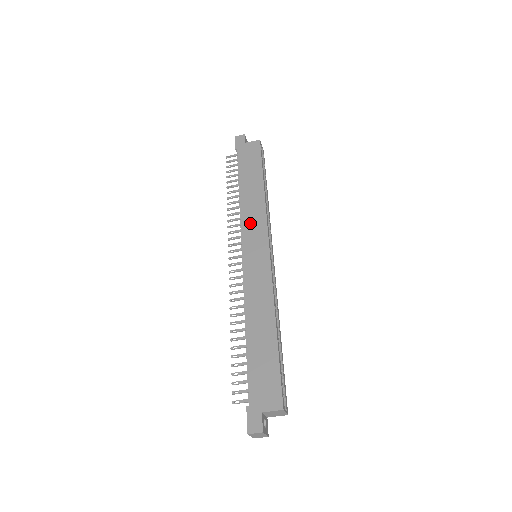
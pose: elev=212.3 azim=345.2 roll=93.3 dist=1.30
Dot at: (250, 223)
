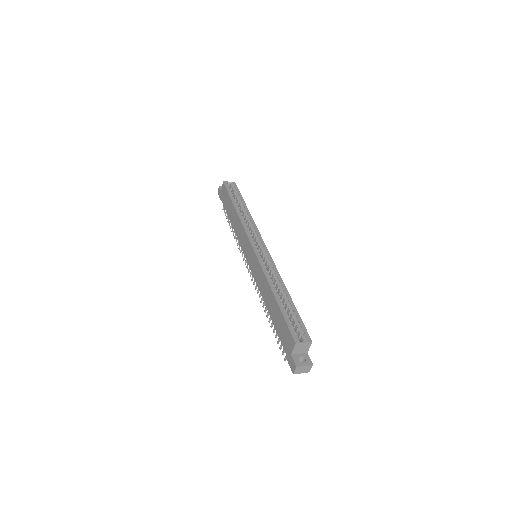
Dot at: (242, 240)
